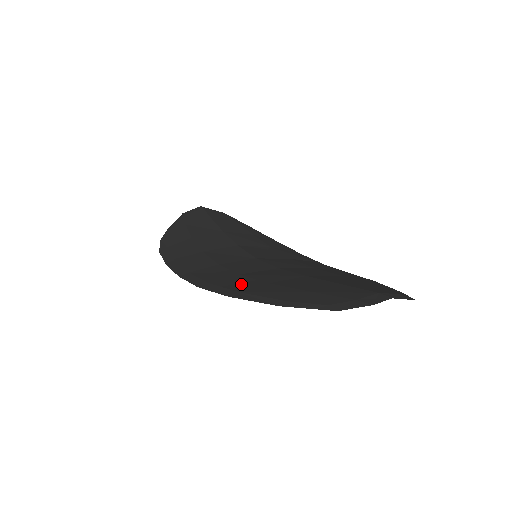
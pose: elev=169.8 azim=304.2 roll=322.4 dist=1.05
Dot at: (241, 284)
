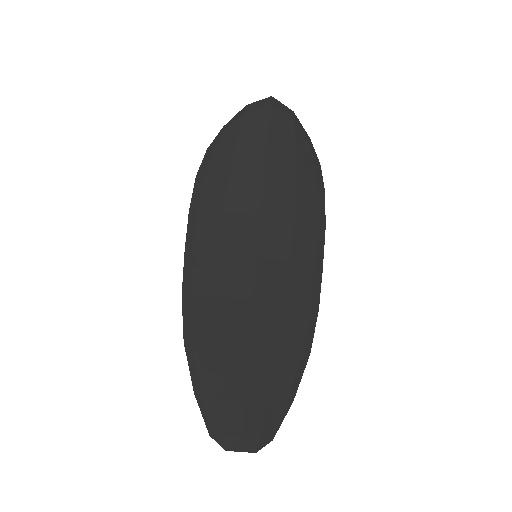
Dot at: (203, 326)
